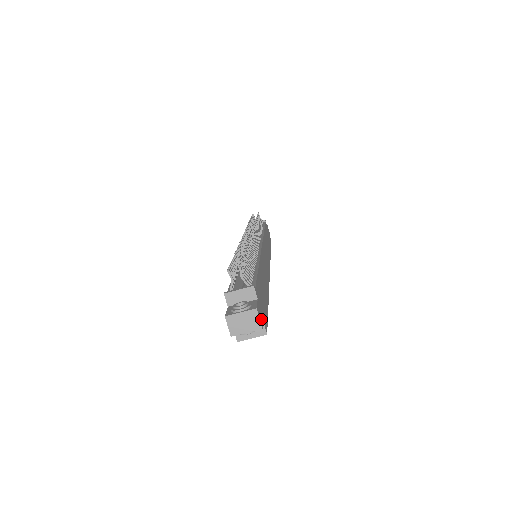
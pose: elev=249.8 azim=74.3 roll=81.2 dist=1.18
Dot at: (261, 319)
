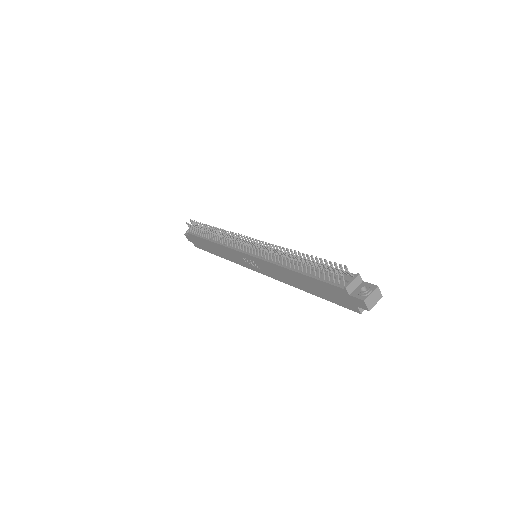
Dot at: occluded
